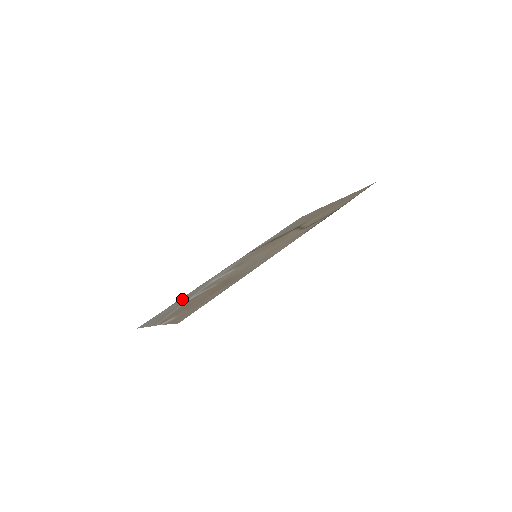
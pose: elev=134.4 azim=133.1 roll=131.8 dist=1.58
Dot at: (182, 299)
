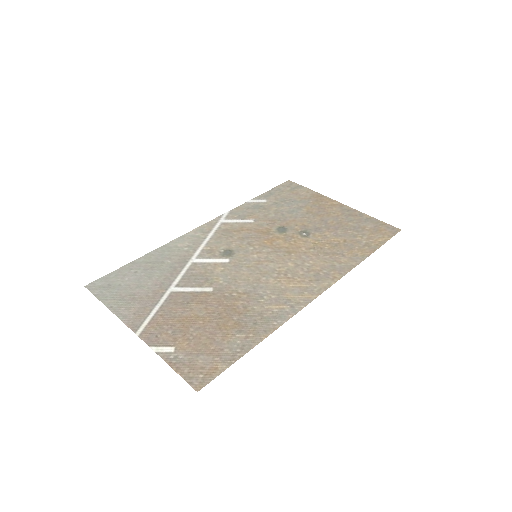
Dot at: (150, 266)
